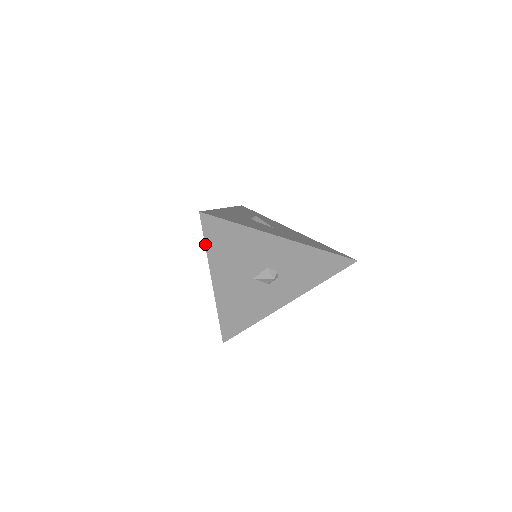
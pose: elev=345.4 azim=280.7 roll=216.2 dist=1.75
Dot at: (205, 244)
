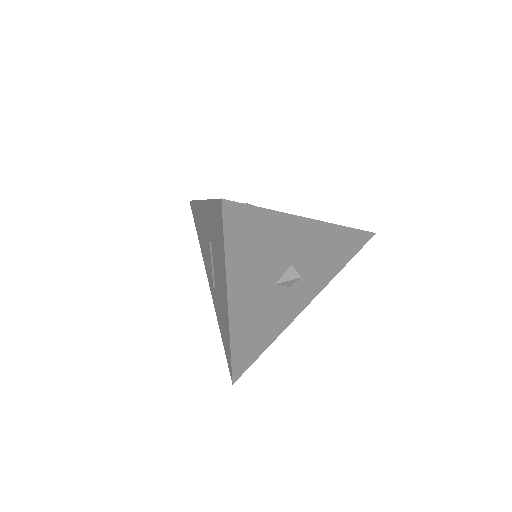
Dot at: (224, 248)
